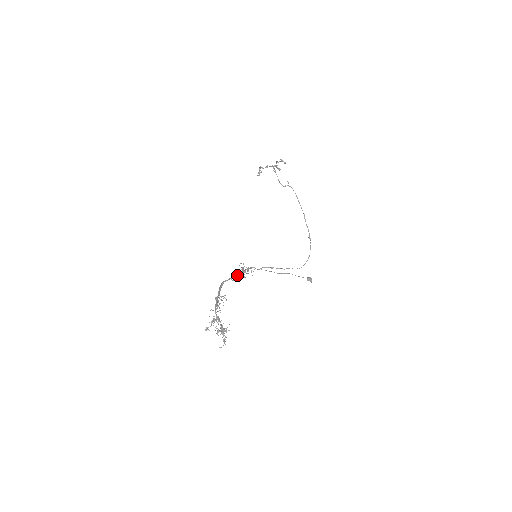
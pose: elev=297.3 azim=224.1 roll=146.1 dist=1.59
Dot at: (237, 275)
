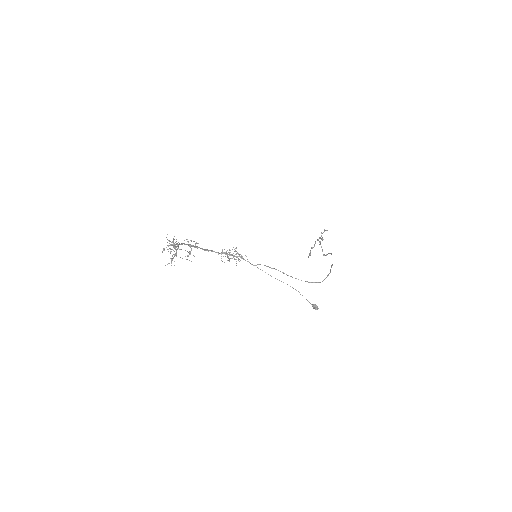
Dot at: (226, 254)
